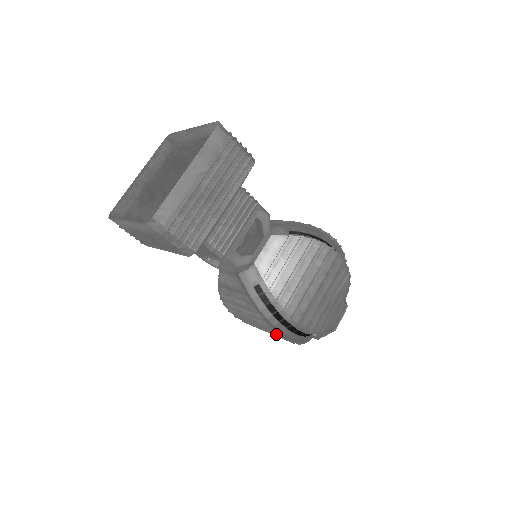
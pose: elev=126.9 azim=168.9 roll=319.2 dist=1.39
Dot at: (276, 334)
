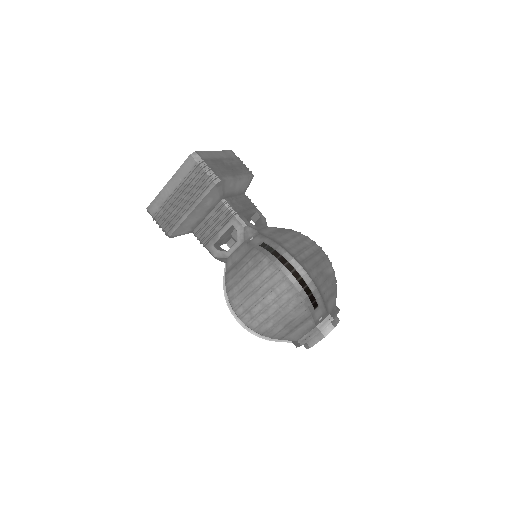
Dot at: (282, 279)
